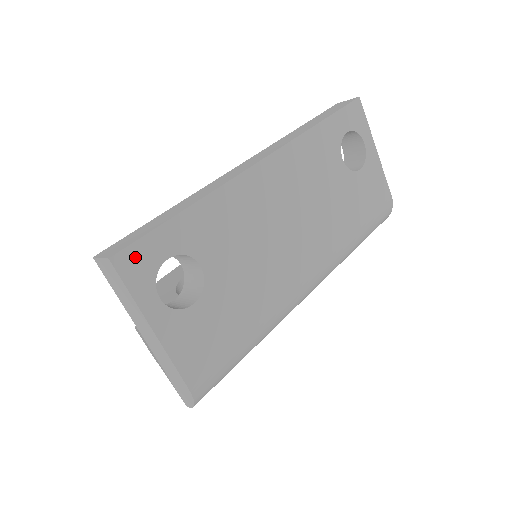
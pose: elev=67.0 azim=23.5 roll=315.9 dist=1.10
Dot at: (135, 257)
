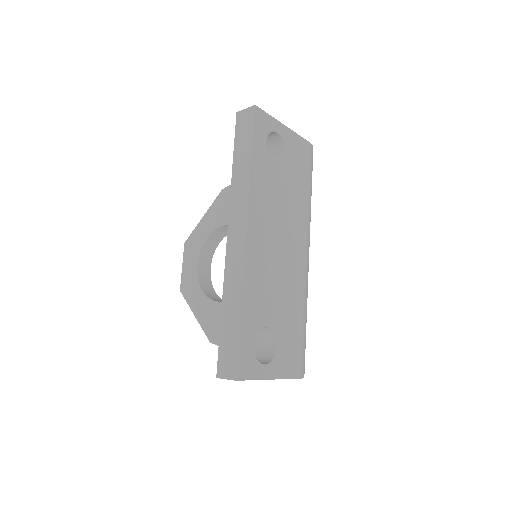
Dot at: (243, 365)
